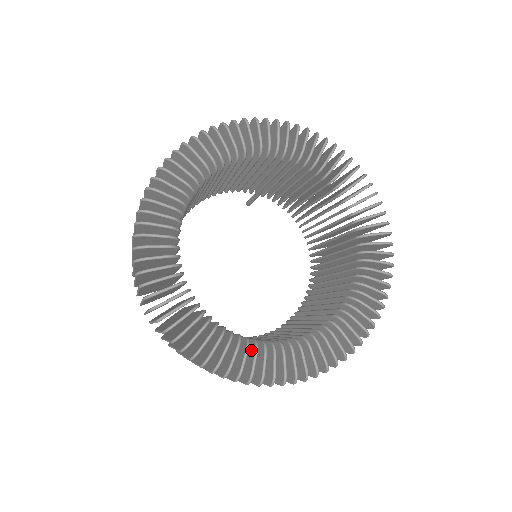
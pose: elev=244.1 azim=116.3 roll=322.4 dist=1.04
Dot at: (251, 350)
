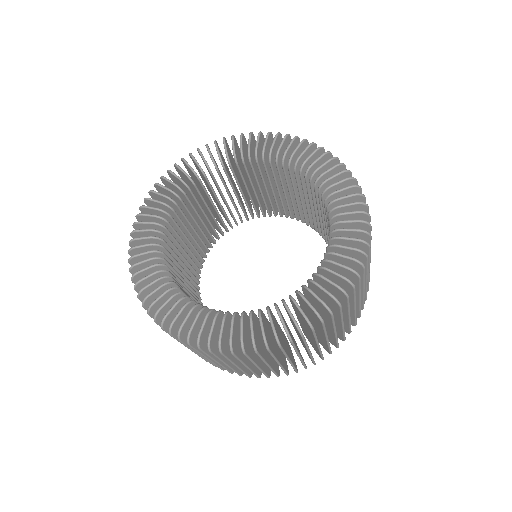
Dot at: (171, 294)
